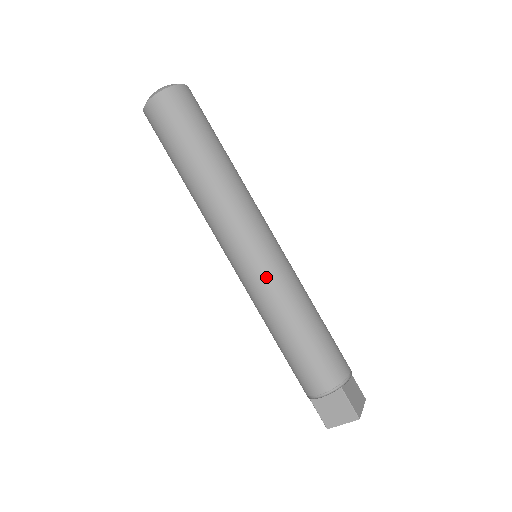
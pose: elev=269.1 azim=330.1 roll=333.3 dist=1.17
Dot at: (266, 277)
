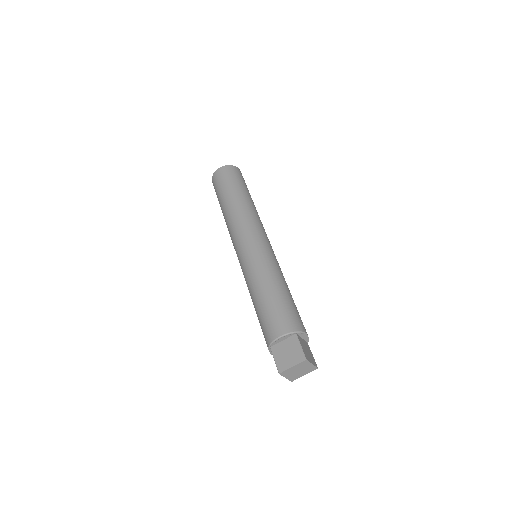
Dot at: (259, 256)
